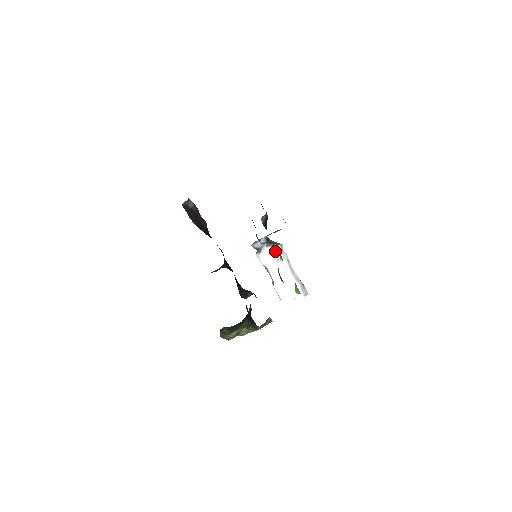
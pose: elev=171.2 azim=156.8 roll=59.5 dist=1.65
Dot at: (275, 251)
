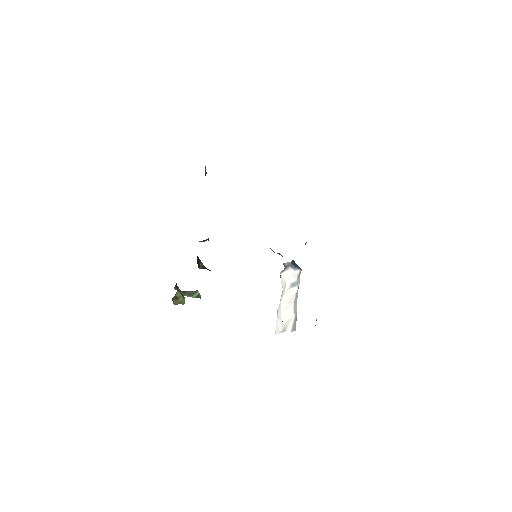
Dot at: (294, 274)
